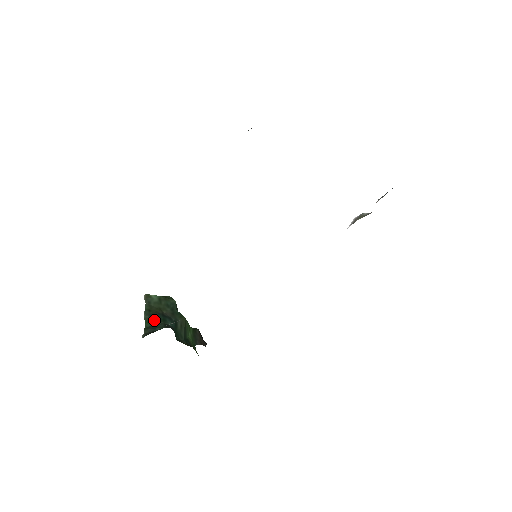
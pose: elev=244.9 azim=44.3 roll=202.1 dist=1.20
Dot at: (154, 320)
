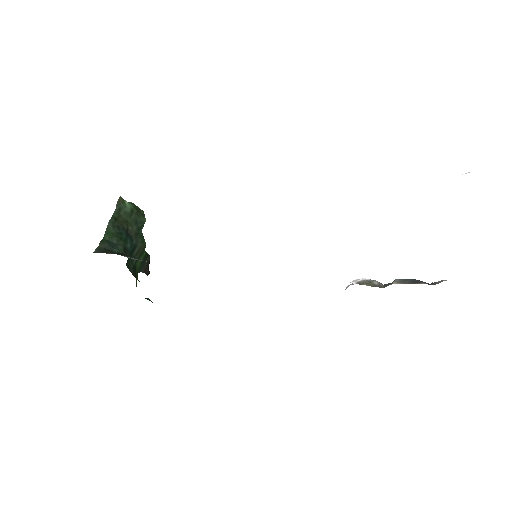
Dot at: (116, 235)
